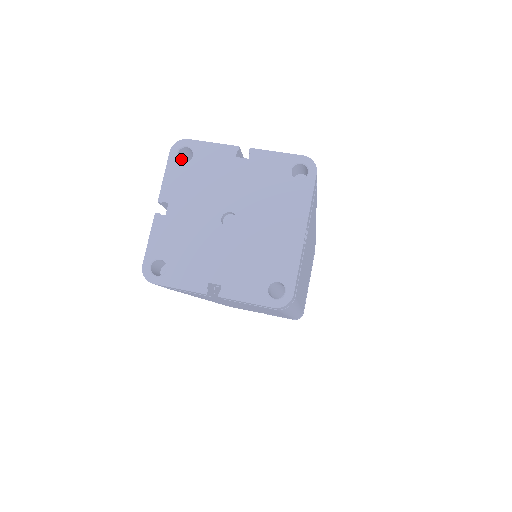
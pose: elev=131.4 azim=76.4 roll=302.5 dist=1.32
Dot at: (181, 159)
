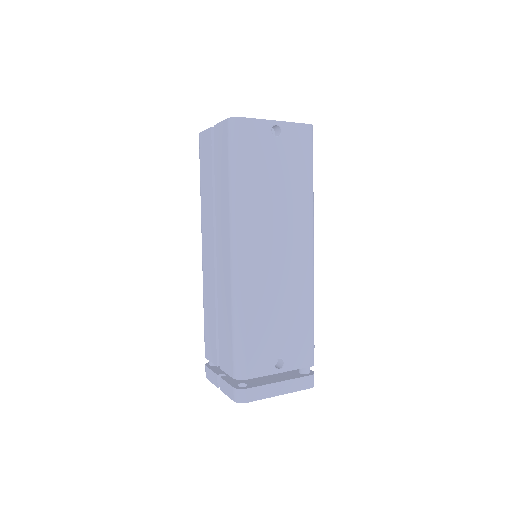
Dot at: occluded
